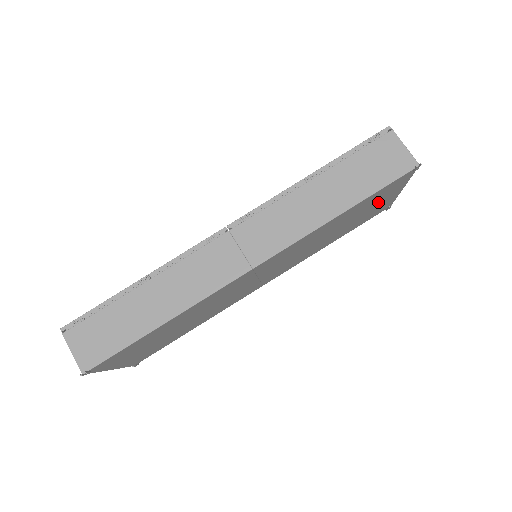
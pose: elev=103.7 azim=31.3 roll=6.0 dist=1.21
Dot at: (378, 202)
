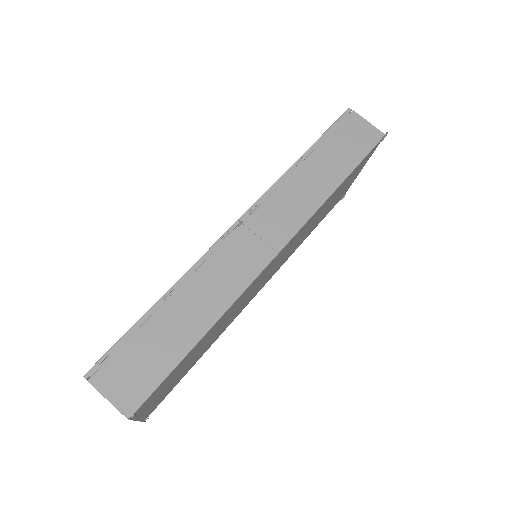
Dot at: (349, 182)
